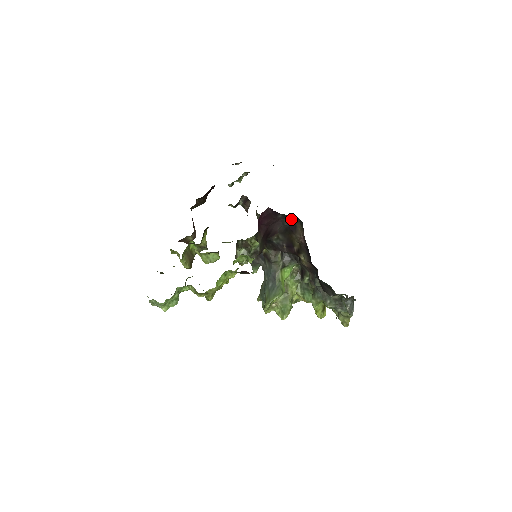
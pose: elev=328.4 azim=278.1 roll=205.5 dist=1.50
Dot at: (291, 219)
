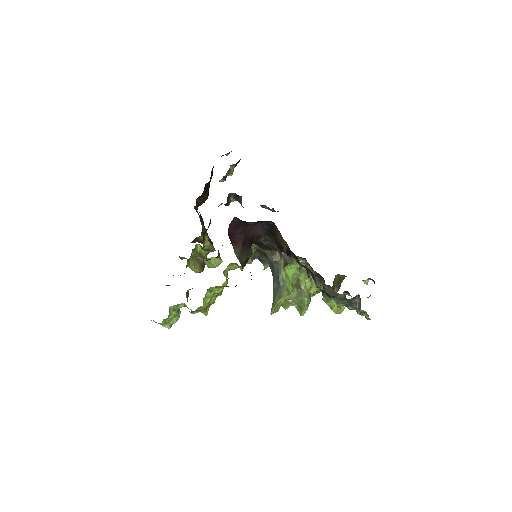
Dot at: (267, 223)
